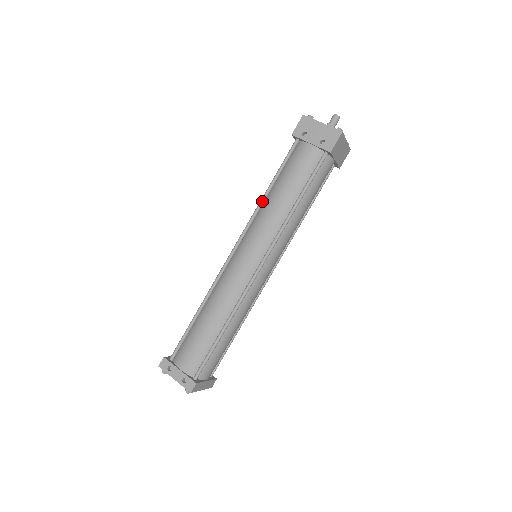
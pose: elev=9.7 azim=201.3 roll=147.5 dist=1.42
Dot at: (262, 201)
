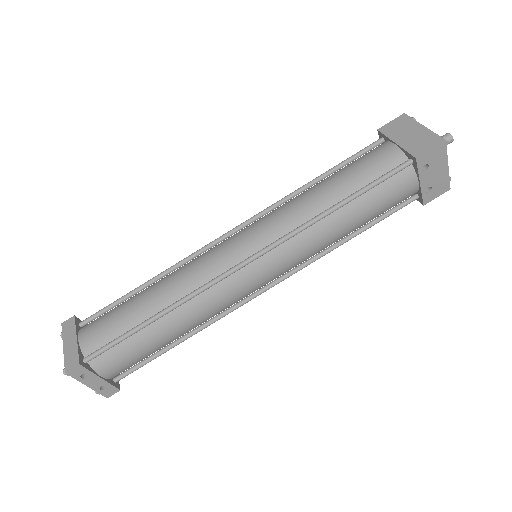
Dot at: (322, 218)
